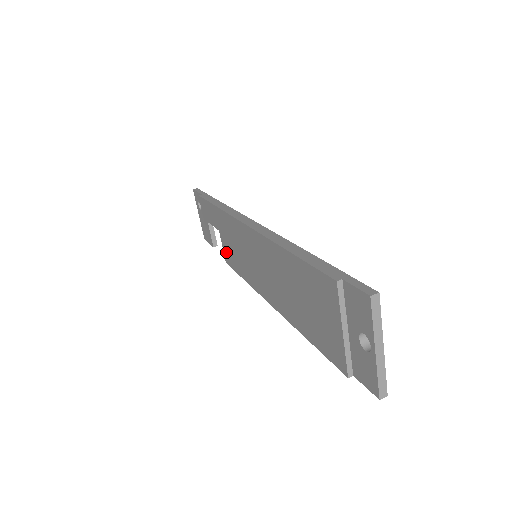
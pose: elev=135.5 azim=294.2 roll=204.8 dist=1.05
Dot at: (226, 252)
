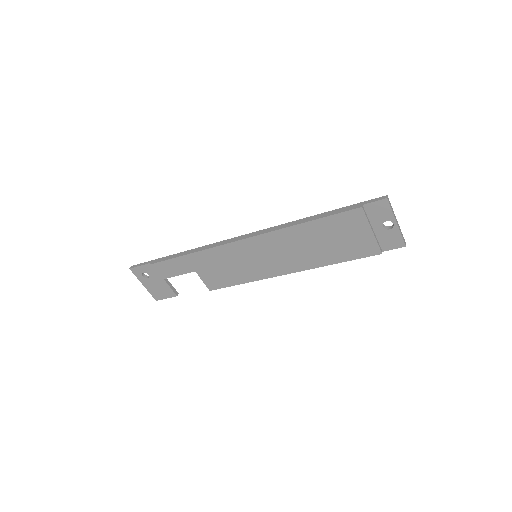
Dot at: (210, 281)
